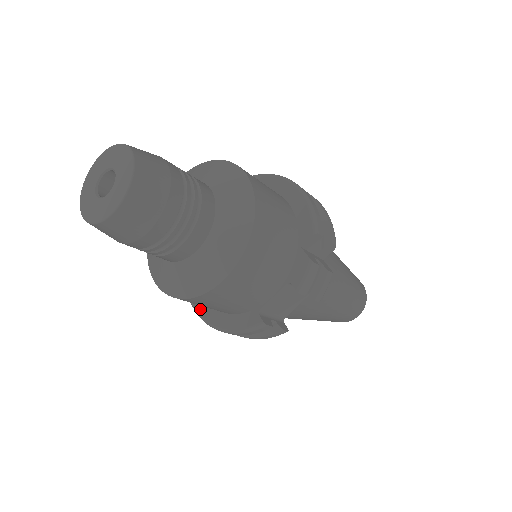
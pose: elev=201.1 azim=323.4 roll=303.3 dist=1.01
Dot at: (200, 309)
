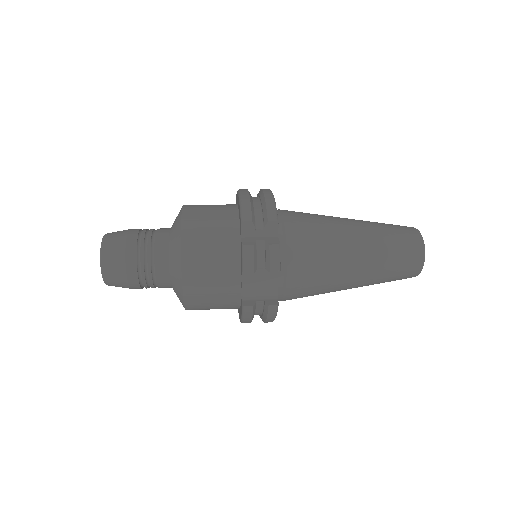
Dot at: (238, 312)
